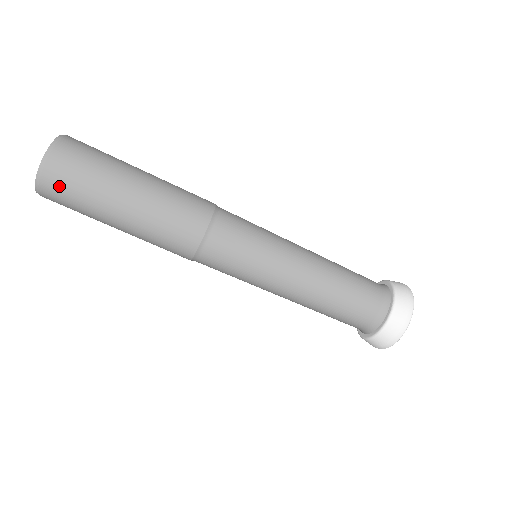
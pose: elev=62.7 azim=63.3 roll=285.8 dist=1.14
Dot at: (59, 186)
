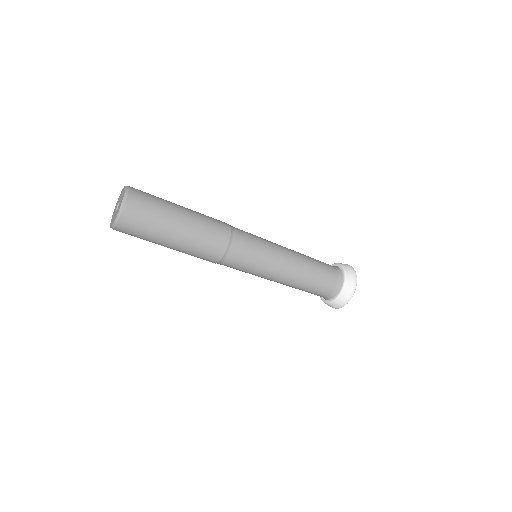
Dot at: (125, 233)
